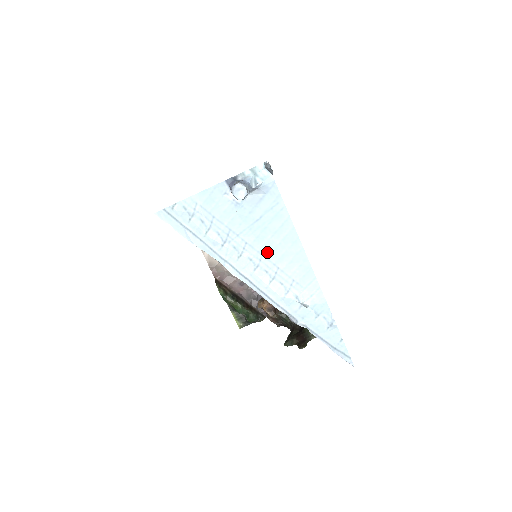
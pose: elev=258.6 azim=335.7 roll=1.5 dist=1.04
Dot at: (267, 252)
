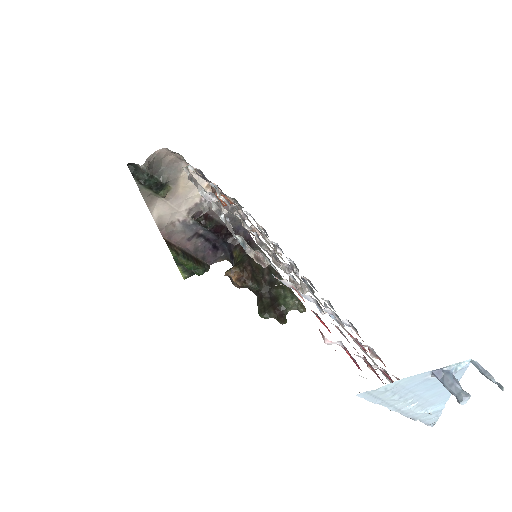
Dot at: (427, 396)
